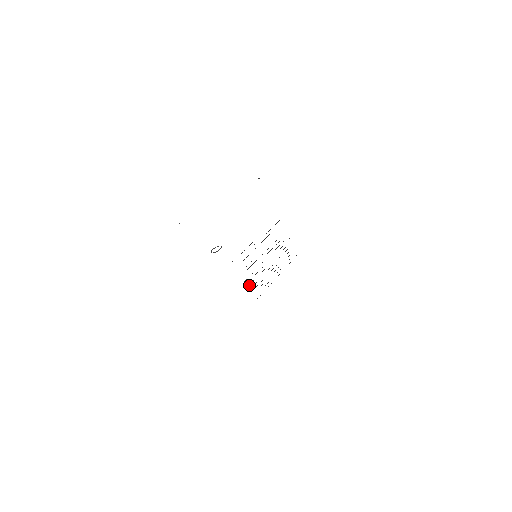
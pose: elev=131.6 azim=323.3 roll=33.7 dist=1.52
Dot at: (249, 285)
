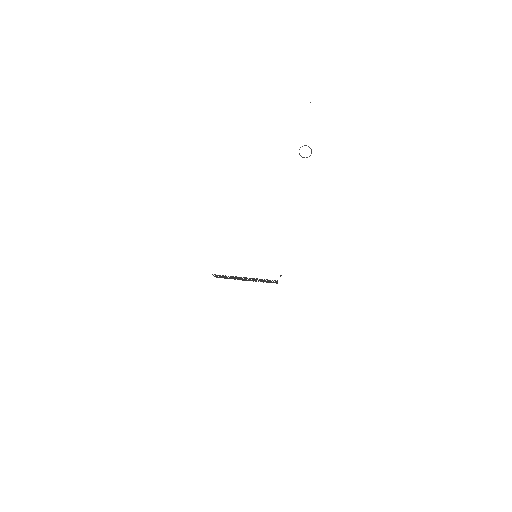
Dot at: occluded
